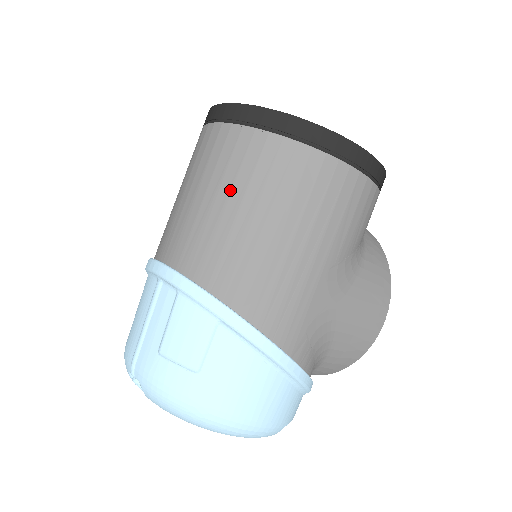
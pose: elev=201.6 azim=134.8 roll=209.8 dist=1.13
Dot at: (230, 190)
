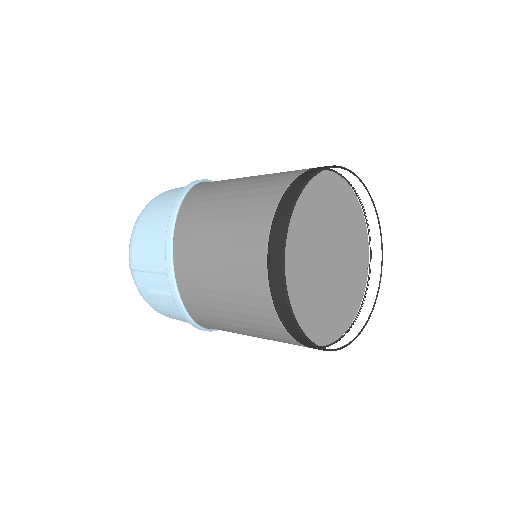
Dot at: (236, 312)
